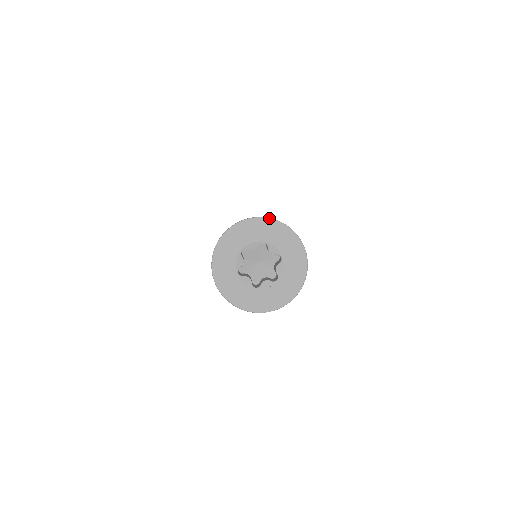
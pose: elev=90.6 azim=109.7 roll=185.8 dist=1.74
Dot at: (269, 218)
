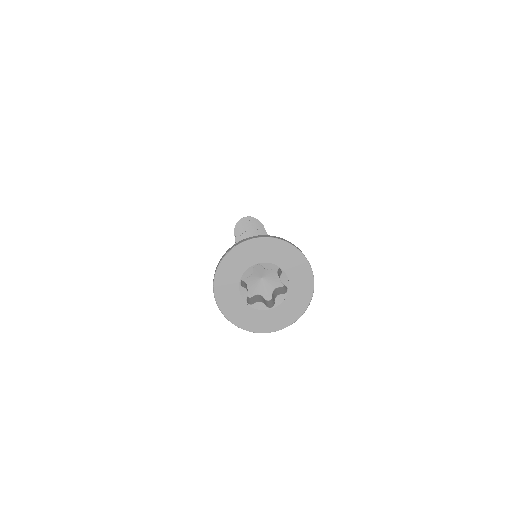
Dot at: (299, 250)
